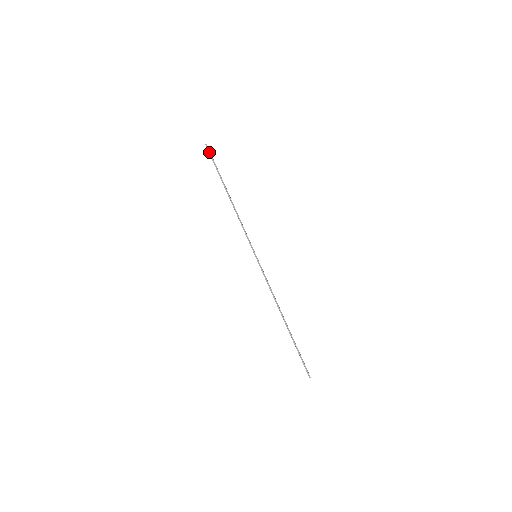
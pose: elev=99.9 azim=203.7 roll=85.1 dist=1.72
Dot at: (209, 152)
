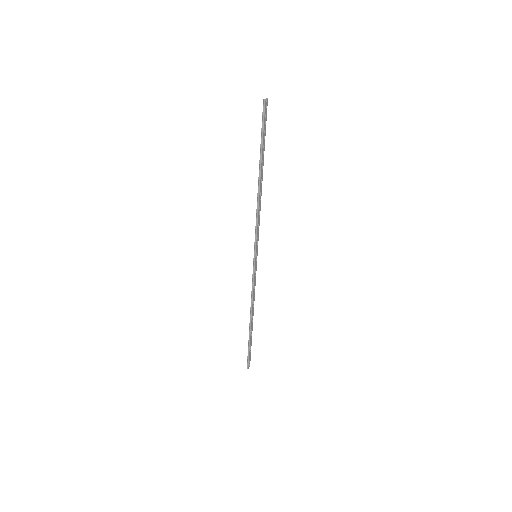
Dot at: (263, 113)
